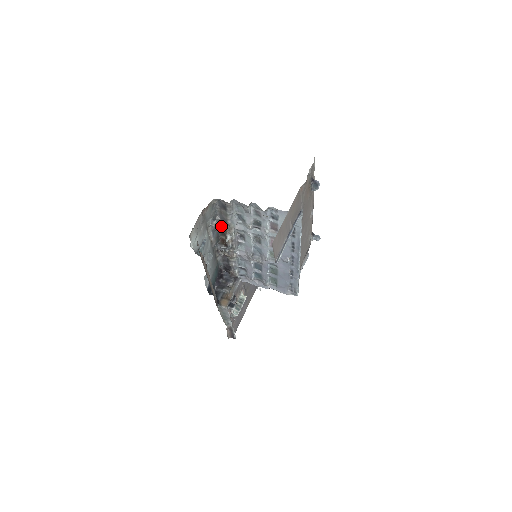
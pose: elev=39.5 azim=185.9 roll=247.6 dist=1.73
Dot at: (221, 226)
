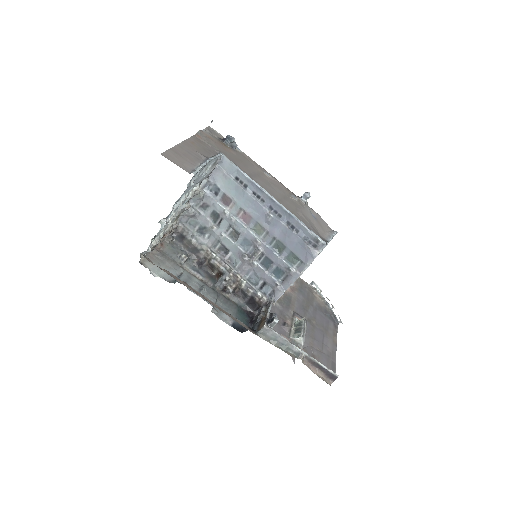
Dot at: (200, 260)
